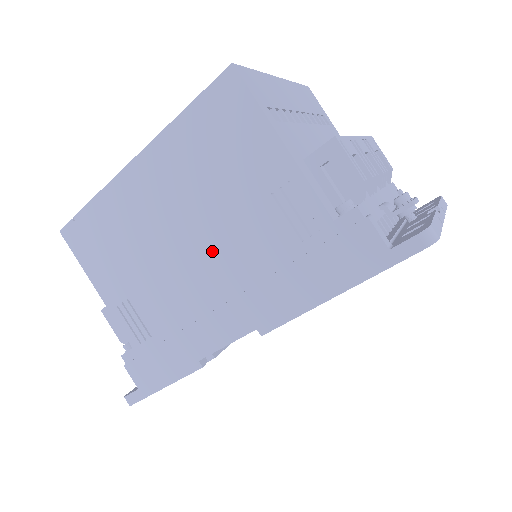
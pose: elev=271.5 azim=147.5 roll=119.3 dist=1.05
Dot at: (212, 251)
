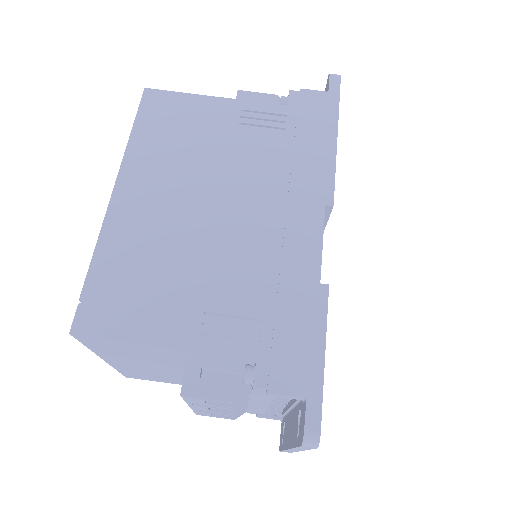
Dot at: (238, 191)
